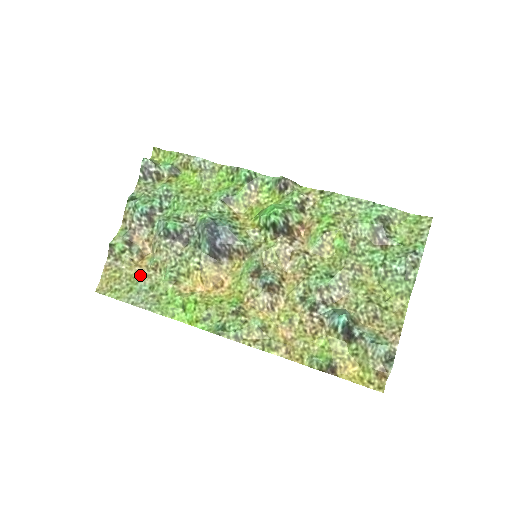
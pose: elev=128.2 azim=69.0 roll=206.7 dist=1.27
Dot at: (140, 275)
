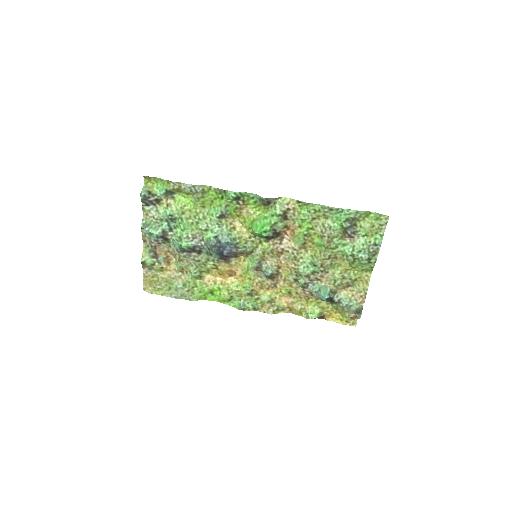
Dot at: (172, 277)
